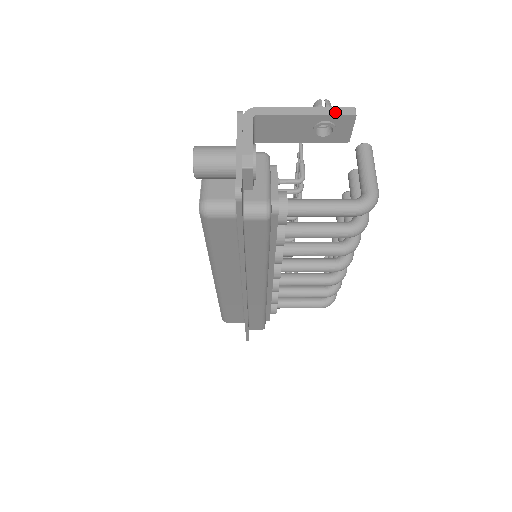
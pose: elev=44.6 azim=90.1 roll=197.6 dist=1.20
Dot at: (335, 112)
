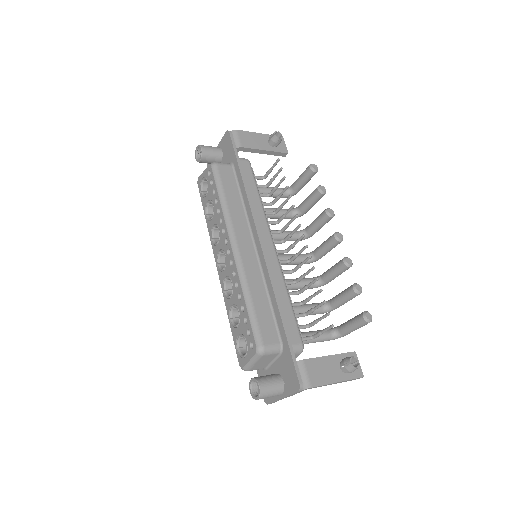
Dot at: occluded
